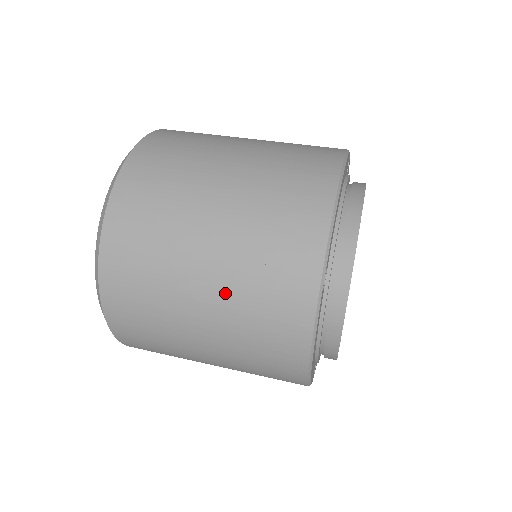
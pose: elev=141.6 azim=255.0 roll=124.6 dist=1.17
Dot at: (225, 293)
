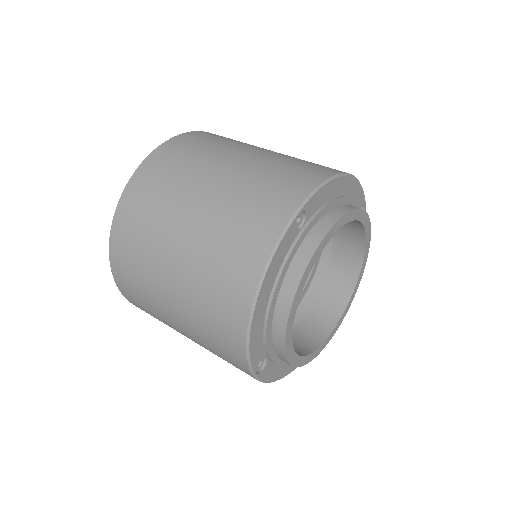
Dot at: occluded
